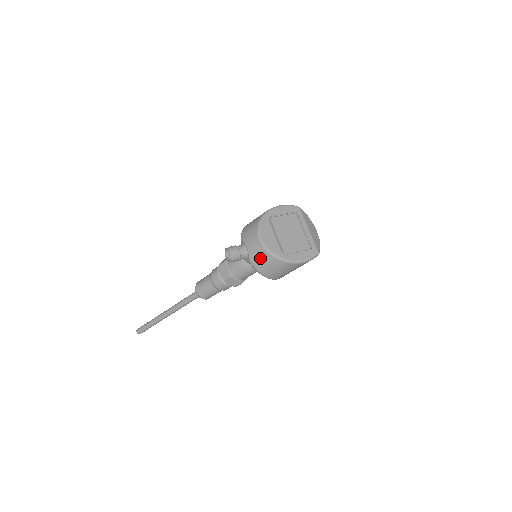
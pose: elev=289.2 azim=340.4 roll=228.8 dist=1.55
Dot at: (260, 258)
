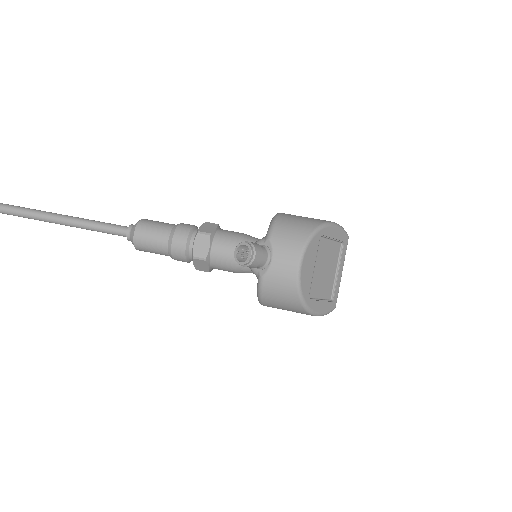
Dot at: (280, 285)
